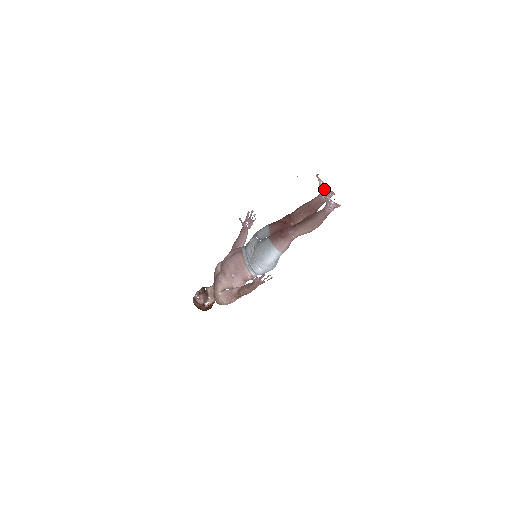
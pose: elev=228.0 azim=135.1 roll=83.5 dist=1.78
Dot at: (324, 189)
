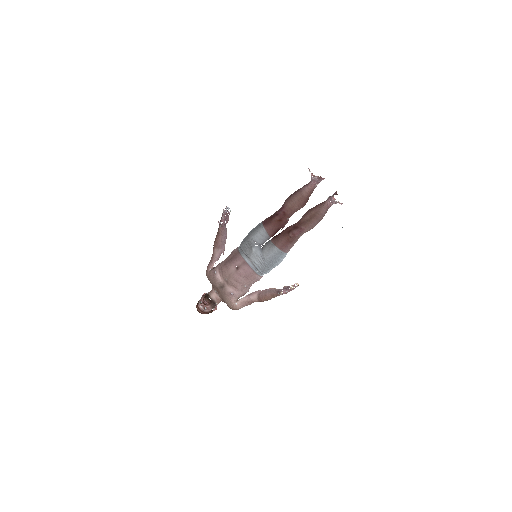
Dot at: (317, 180)
